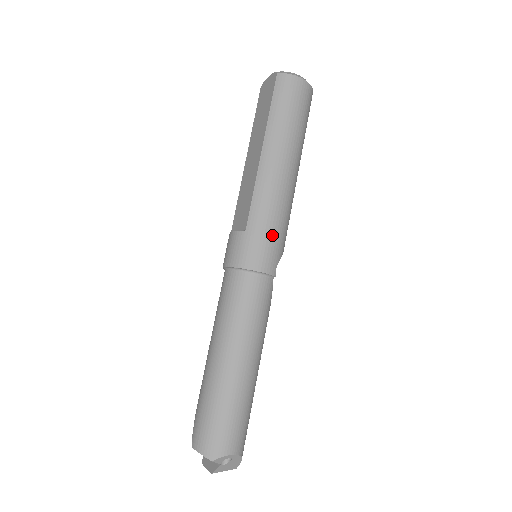
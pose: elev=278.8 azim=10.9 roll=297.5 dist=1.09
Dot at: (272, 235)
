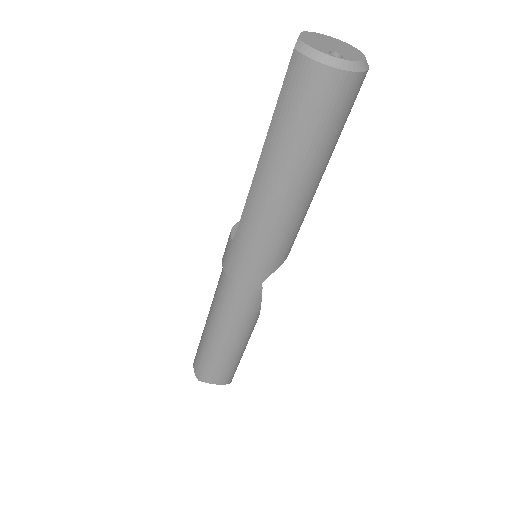
Dot at: (256, 257)
